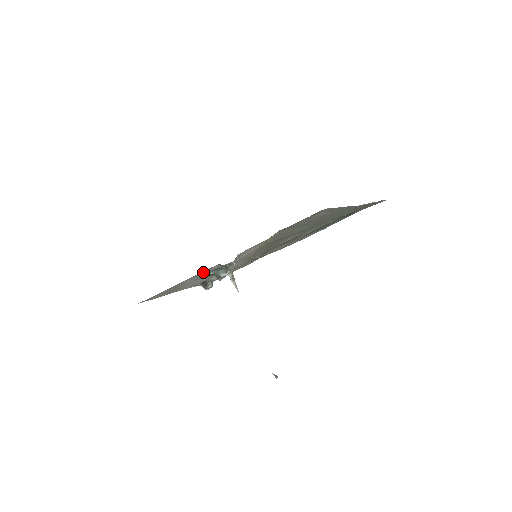
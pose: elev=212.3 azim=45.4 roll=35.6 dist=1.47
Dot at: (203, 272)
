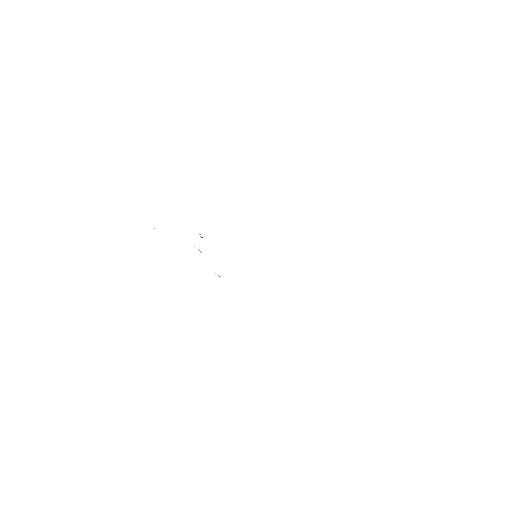
Dot at: occluded
